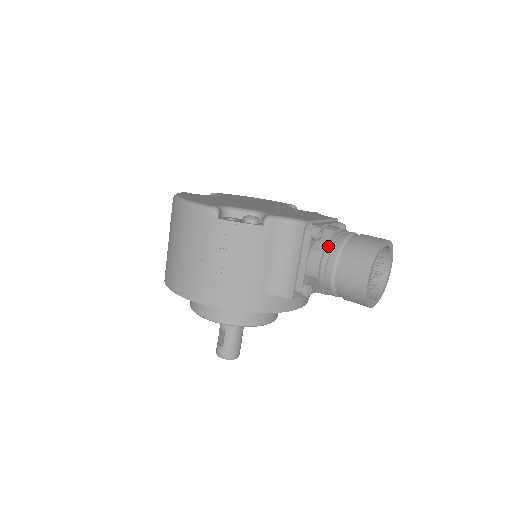
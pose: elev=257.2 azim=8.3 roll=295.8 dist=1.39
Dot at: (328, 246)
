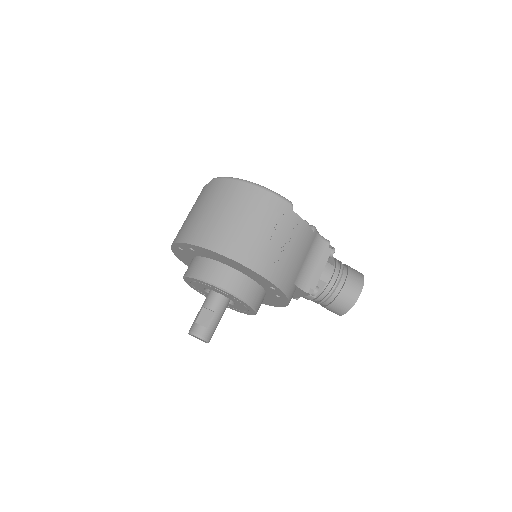
Dot at: (334, 263)
